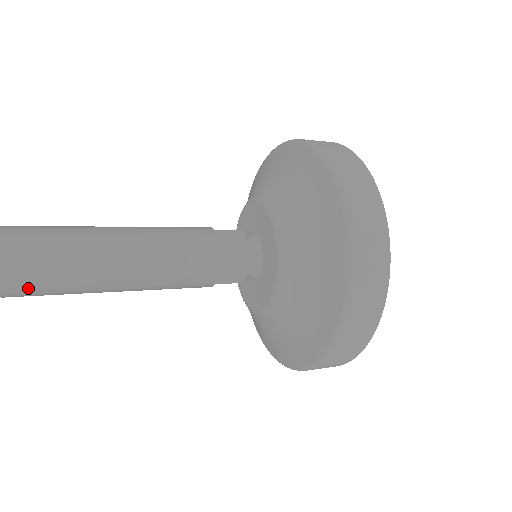
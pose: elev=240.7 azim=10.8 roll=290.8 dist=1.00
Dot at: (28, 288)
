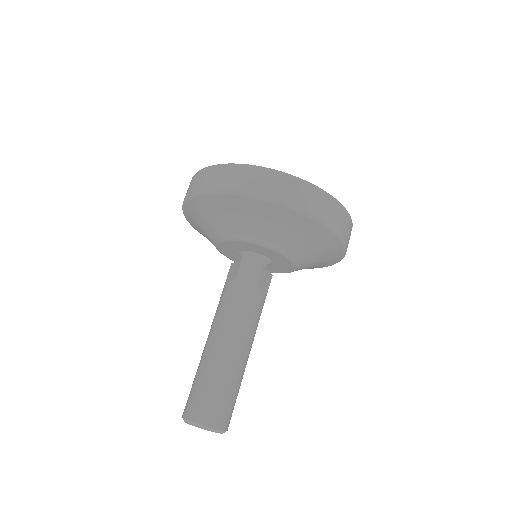
Dot at: (231, 414)
